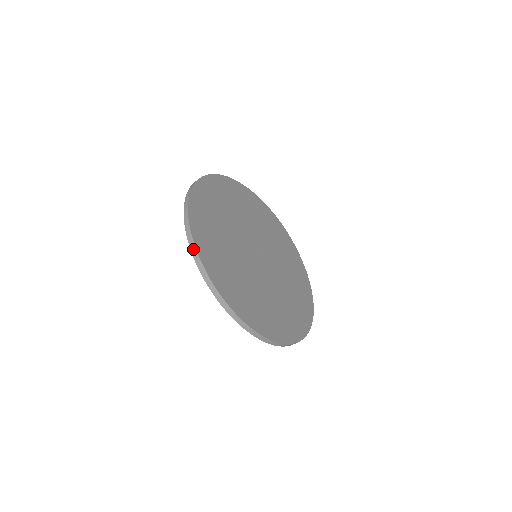
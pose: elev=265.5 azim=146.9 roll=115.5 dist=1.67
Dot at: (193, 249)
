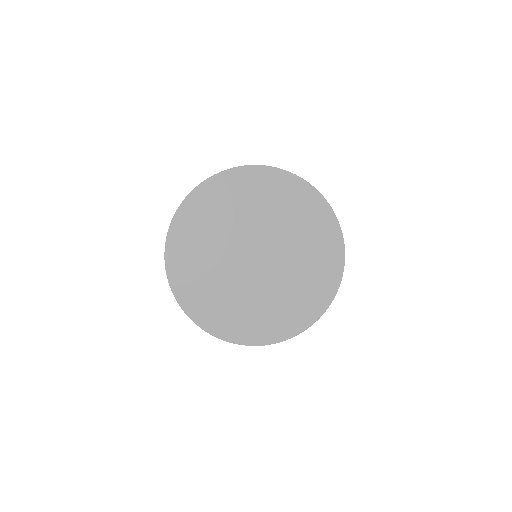
Dot at: (204, 330)
